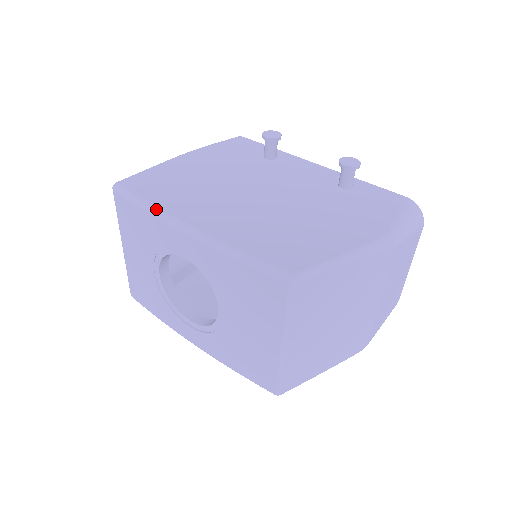
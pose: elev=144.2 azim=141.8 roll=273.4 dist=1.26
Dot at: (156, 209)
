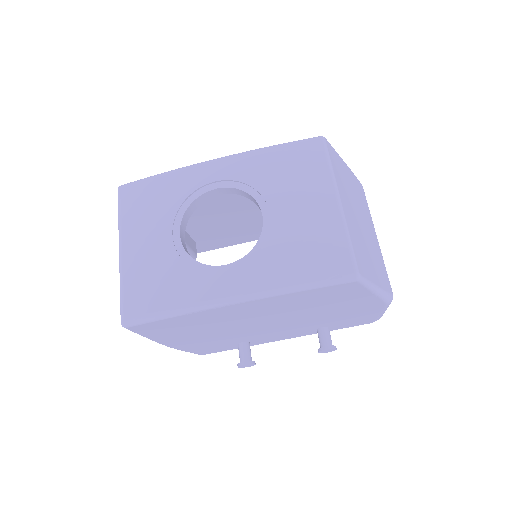
Dot at: (177, 169)
